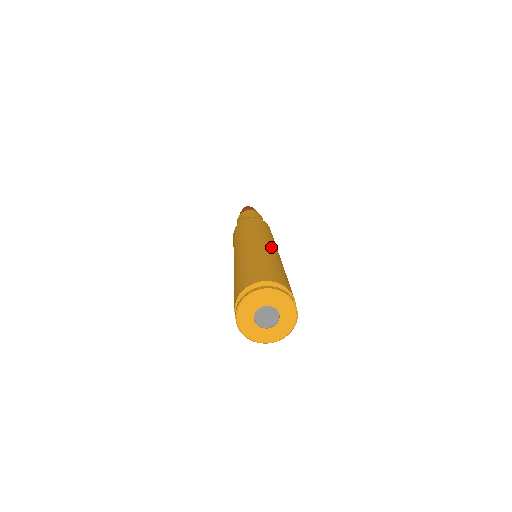
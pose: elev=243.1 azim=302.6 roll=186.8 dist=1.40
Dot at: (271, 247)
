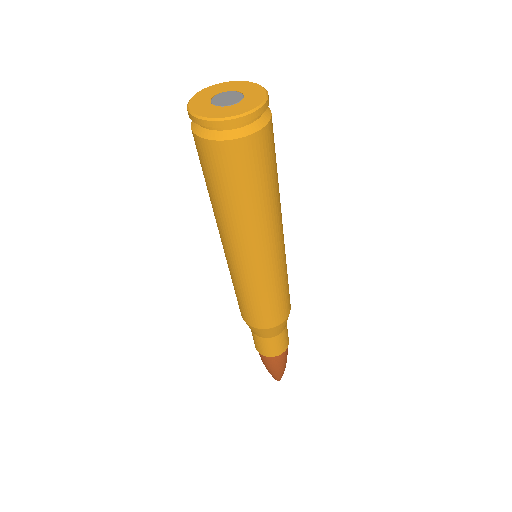
Dot at: occluded
